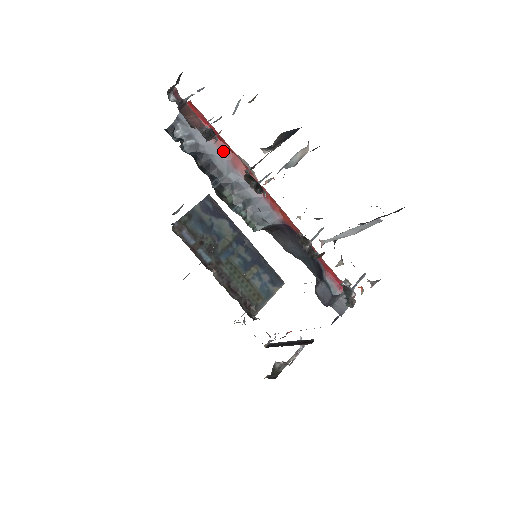
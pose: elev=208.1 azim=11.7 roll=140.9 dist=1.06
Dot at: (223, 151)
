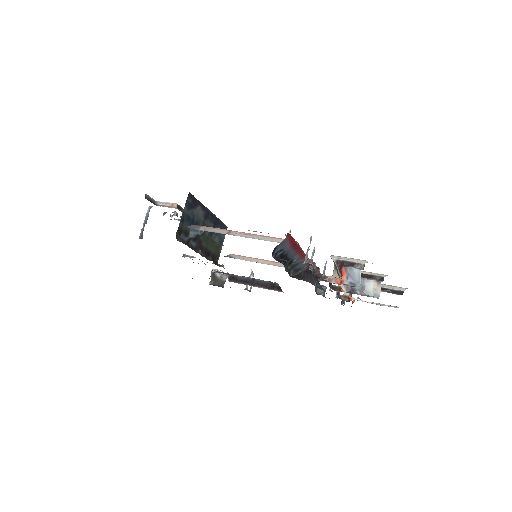
Dot at: (295, 249)
